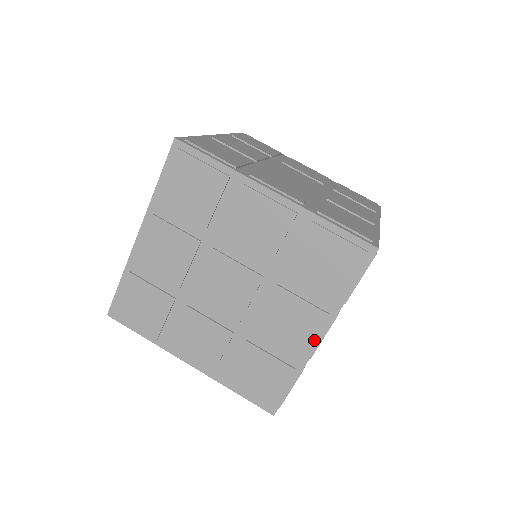
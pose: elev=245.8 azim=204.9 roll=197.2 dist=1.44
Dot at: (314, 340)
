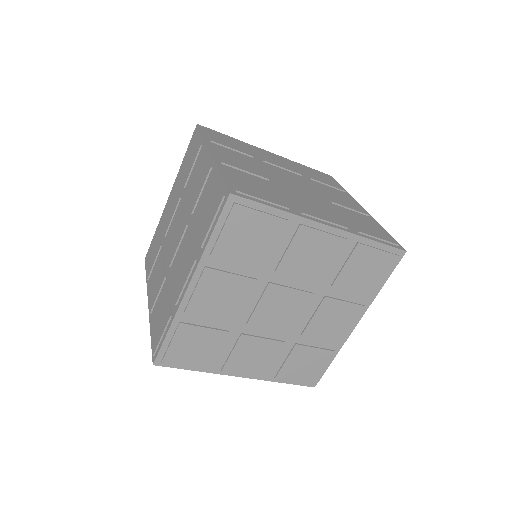
Dot at: (351, 327)
